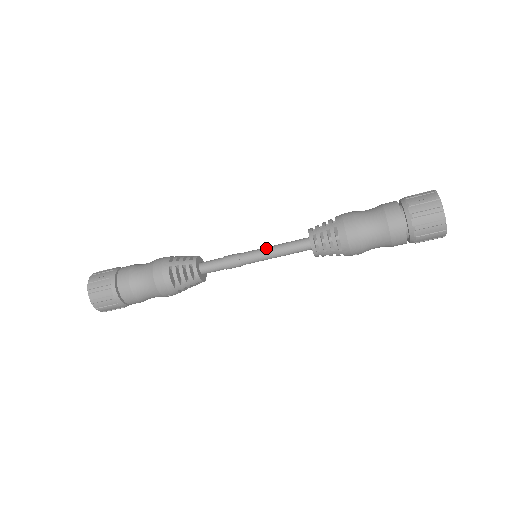
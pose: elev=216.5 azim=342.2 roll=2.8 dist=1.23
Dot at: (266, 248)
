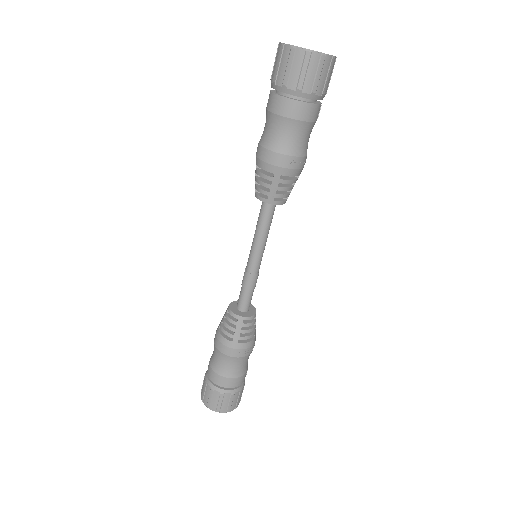
Dot at: (252, 242)
